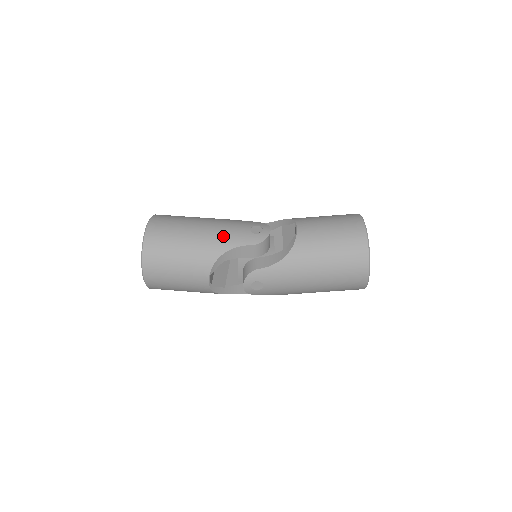
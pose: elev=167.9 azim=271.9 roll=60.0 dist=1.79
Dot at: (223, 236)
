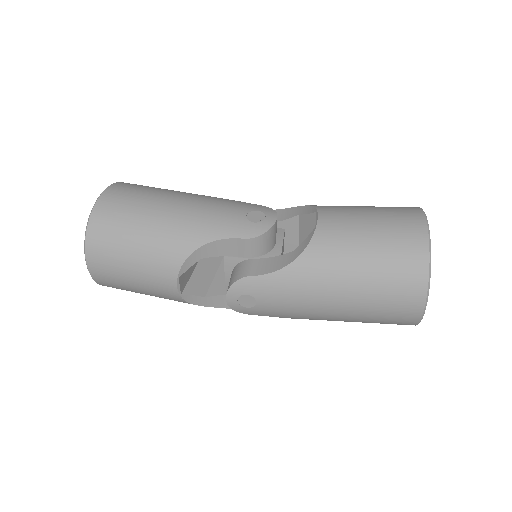
Dot at: (204, 220)
